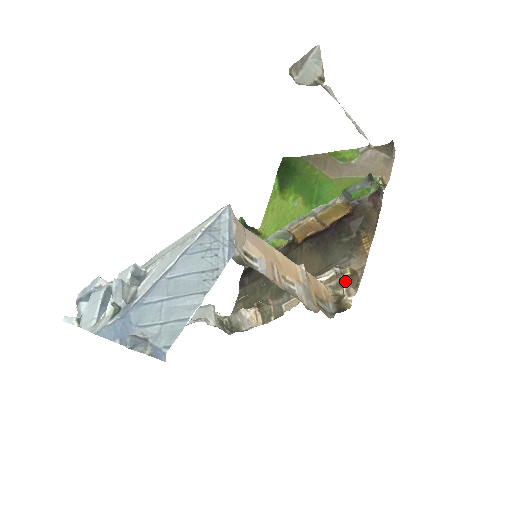
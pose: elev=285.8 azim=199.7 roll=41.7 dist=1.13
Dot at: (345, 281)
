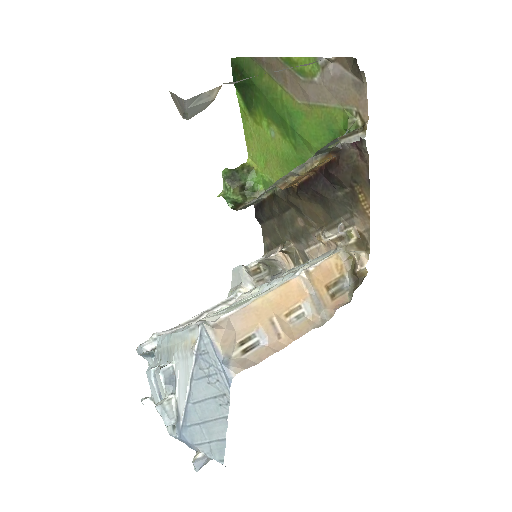
Dot at: (354, 248)
